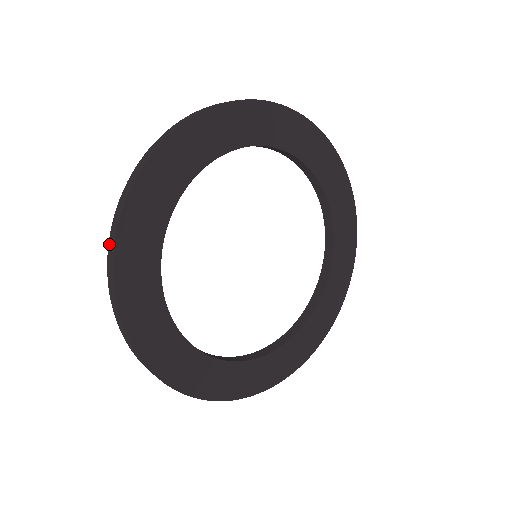
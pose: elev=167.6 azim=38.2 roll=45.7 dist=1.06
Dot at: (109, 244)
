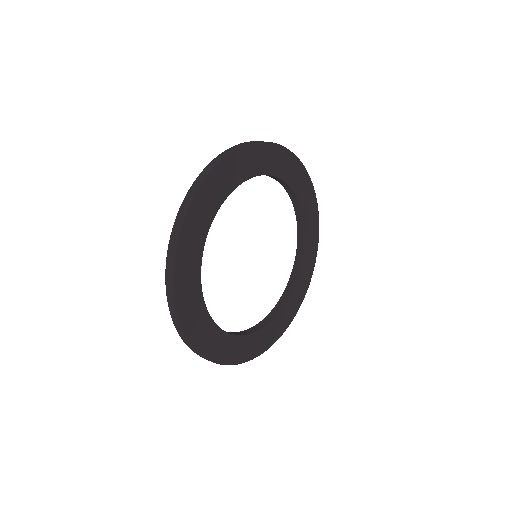
Dot at: (170, 311)
